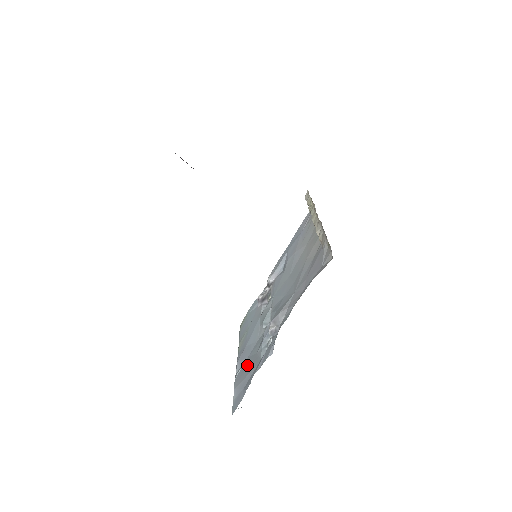
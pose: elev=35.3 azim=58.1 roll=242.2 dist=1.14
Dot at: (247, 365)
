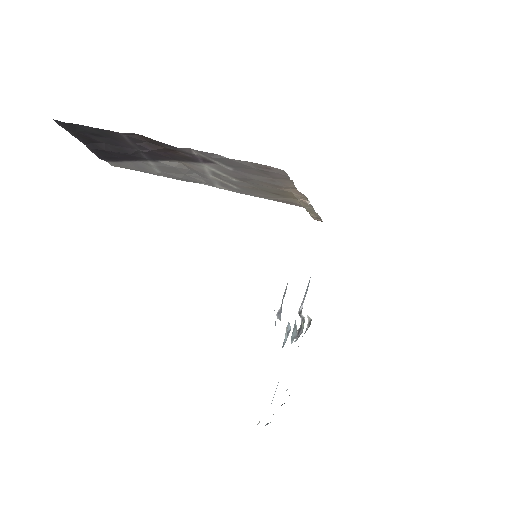
Dot at: occluded
